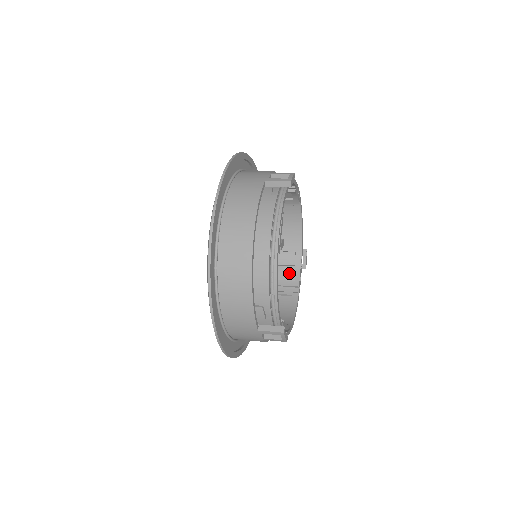
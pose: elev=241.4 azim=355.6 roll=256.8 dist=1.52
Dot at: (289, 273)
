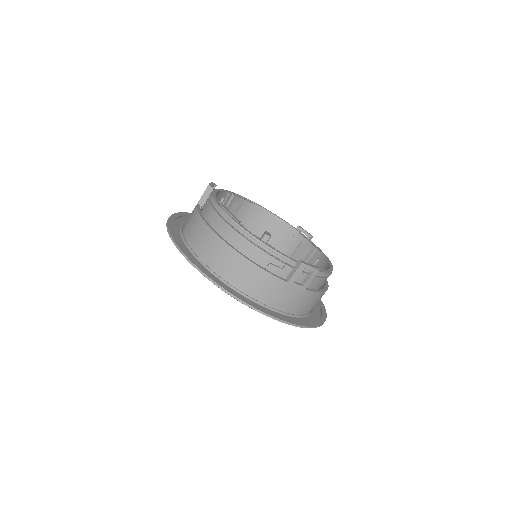
Dot at: (303, 250)
